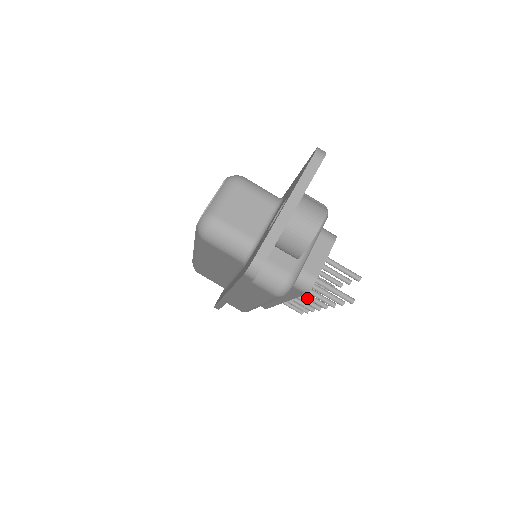
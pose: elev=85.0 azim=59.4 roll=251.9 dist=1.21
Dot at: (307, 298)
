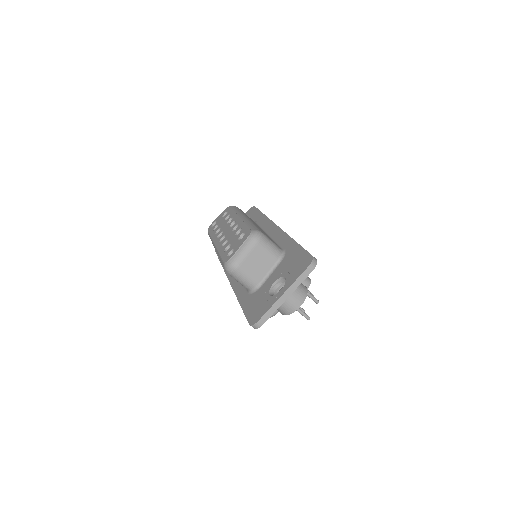
Dot at: occluded
